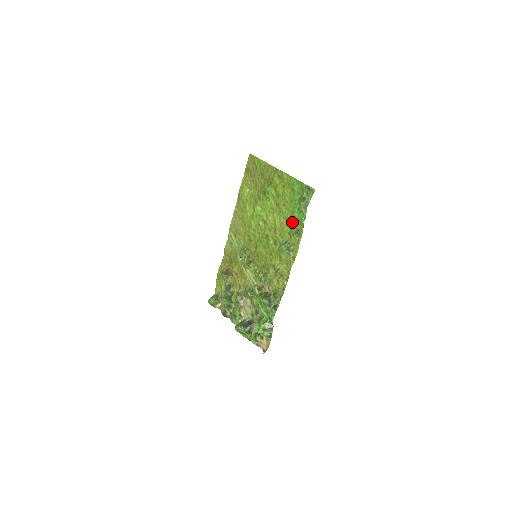
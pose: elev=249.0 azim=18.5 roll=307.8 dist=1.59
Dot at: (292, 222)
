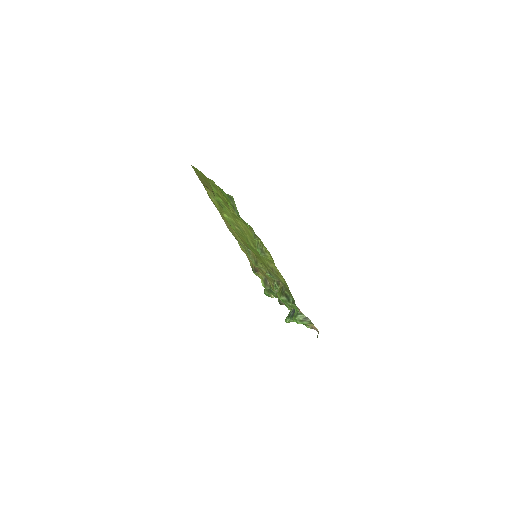
Dot at: (247, 226)
